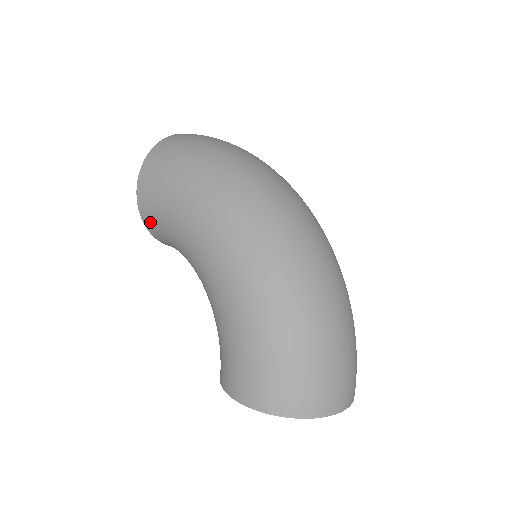
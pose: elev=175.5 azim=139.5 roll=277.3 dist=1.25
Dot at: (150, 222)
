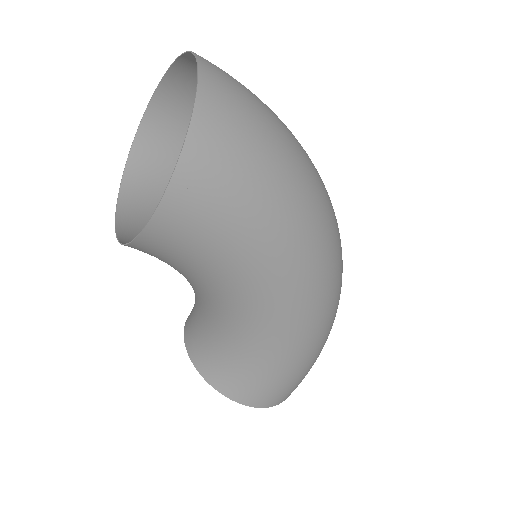
Dot at: (157, 247)
